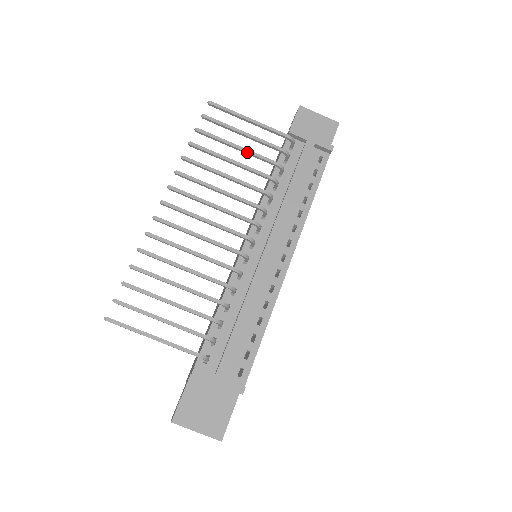
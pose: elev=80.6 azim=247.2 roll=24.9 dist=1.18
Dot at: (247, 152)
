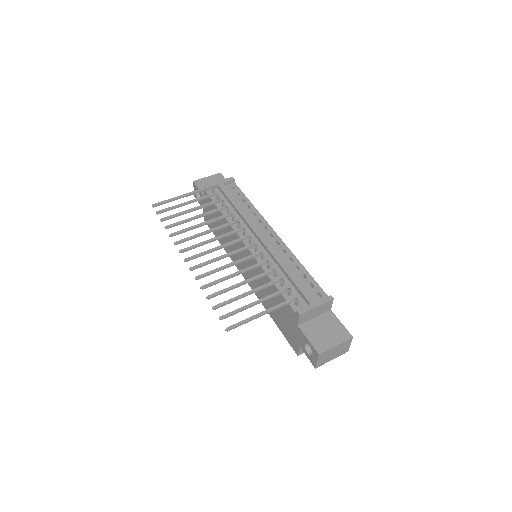
Dot at: (198, 208)
